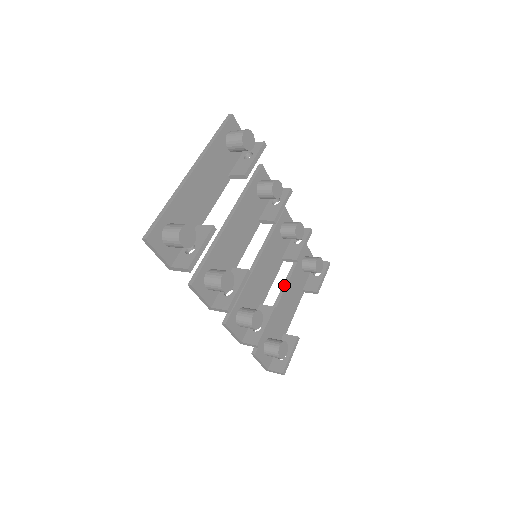
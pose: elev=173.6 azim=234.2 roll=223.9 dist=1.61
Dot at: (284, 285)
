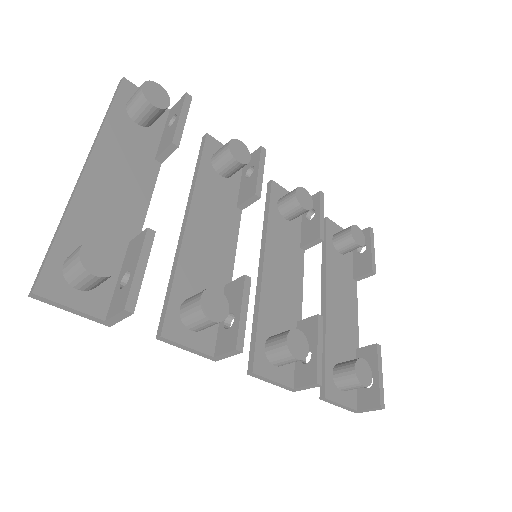
Dot at: (322, 282)
